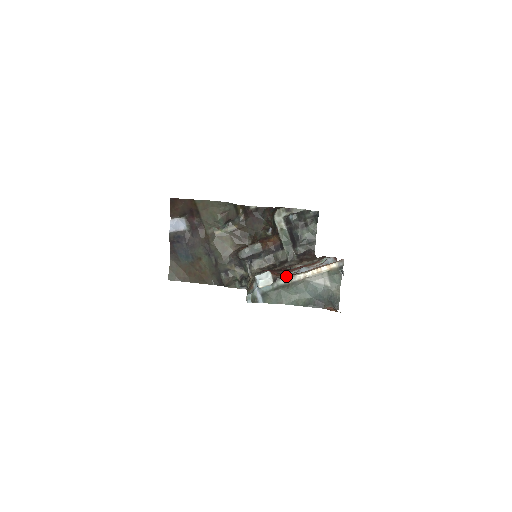
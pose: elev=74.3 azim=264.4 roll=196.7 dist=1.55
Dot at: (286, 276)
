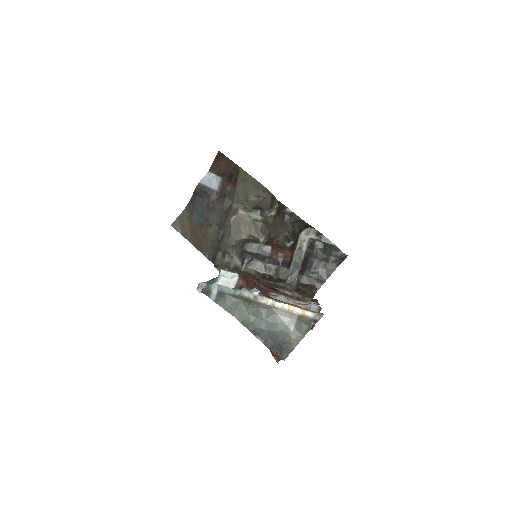
Dot at: (251, 290)
